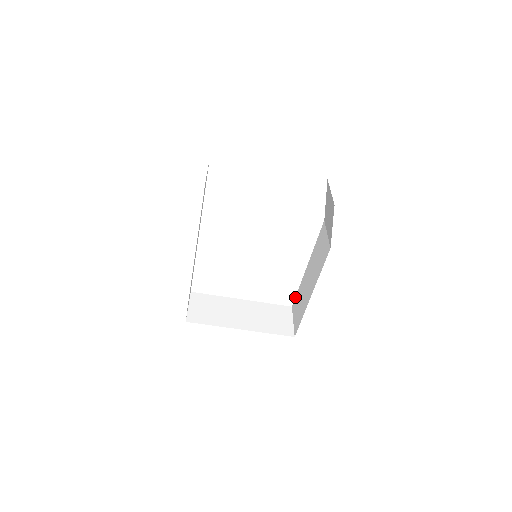
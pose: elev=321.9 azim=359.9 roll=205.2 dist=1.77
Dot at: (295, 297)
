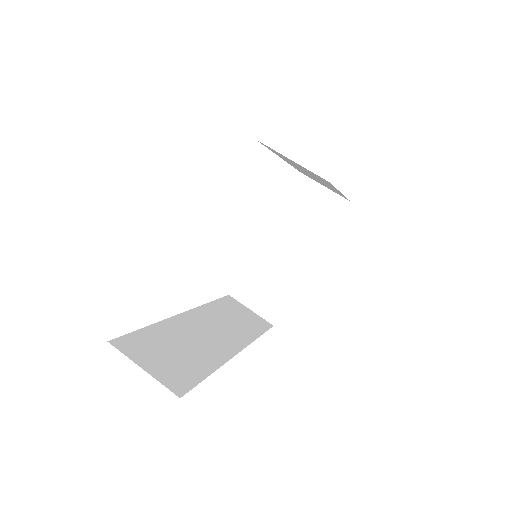
Dot at: occluded
